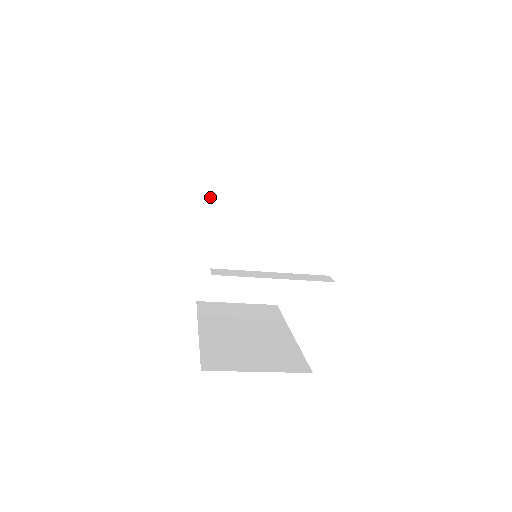
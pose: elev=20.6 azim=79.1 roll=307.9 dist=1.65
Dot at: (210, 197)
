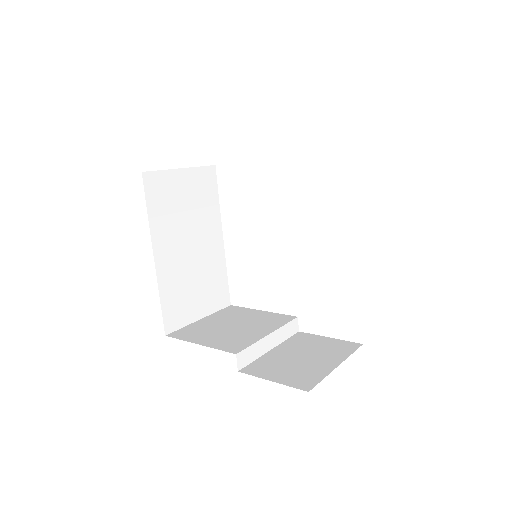
Dot at: occluded
